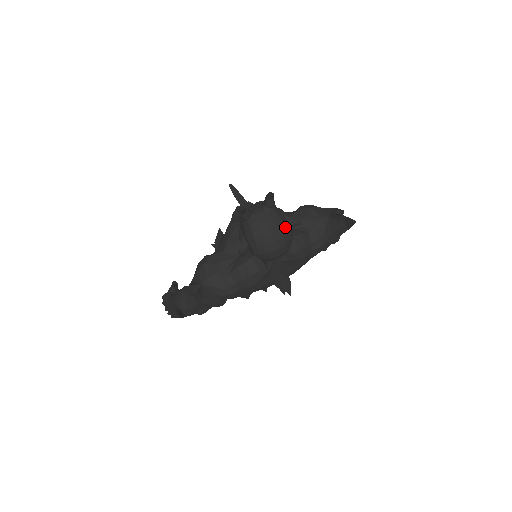
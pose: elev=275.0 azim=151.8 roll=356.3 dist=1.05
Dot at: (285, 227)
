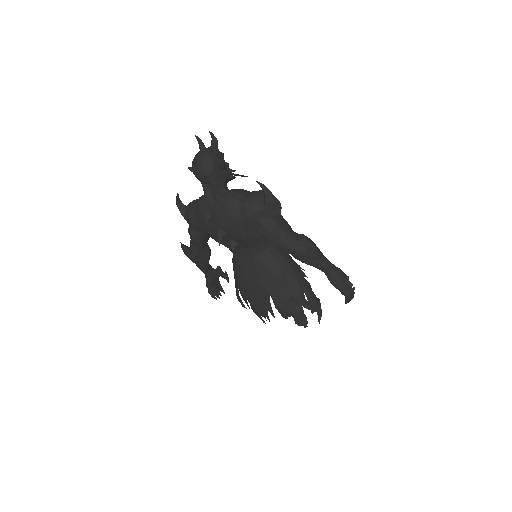
Dot at: (209, 155)
